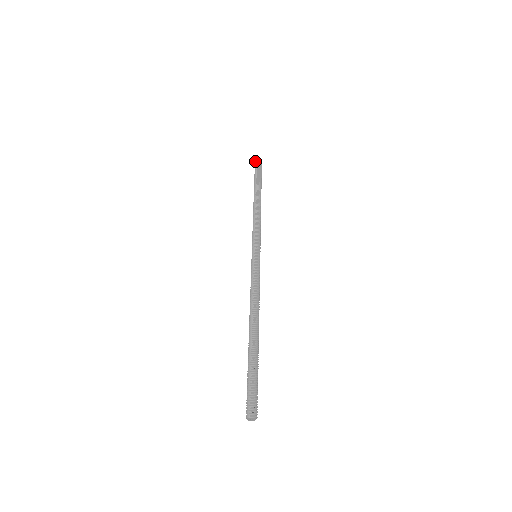
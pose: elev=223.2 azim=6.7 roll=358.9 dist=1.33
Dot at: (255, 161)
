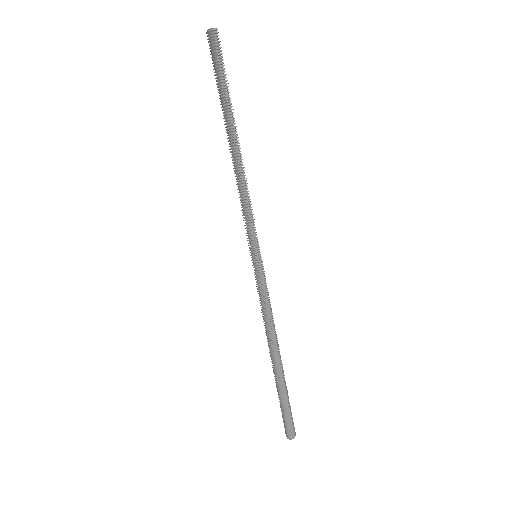
Dot at: (211, 39)
